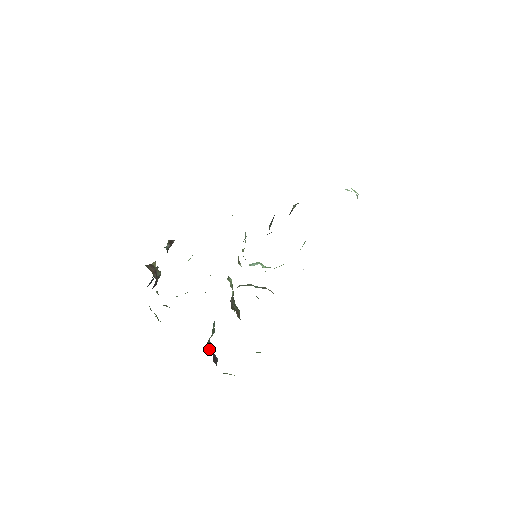
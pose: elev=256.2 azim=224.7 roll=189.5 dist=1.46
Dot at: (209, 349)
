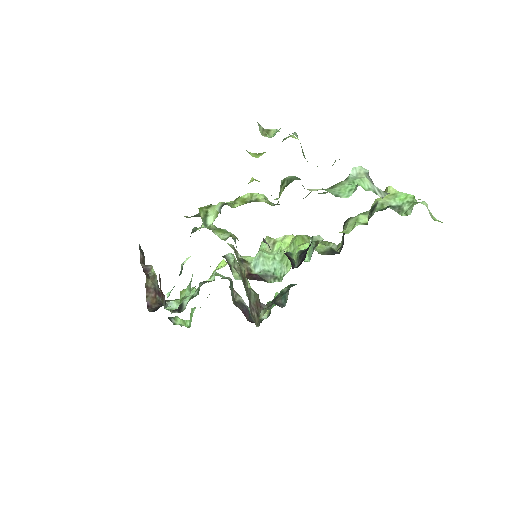
Dot at: occluded
